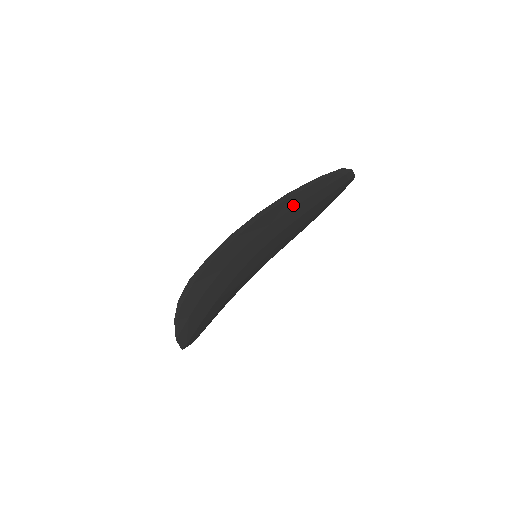
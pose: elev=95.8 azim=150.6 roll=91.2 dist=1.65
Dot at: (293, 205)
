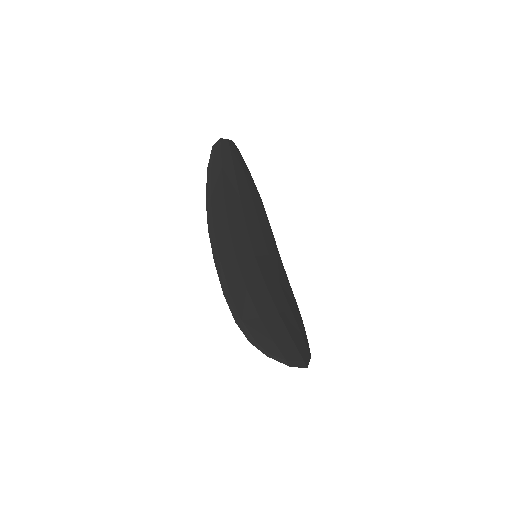
Dot at: (222, 201)
